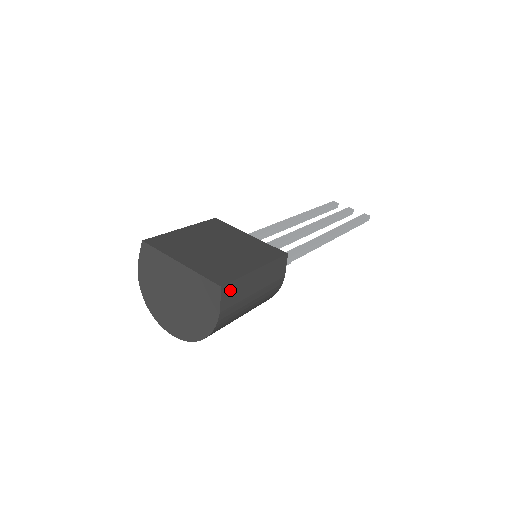
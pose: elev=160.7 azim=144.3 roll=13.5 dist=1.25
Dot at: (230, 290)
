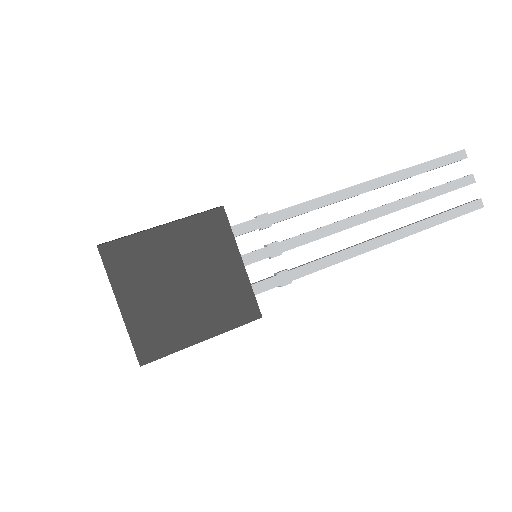
Dot at: (156, 359)
